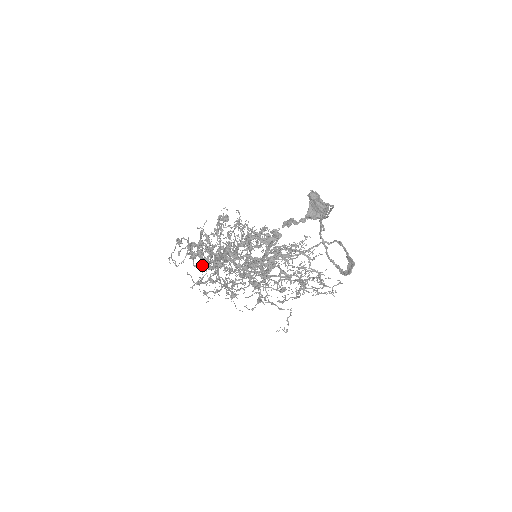
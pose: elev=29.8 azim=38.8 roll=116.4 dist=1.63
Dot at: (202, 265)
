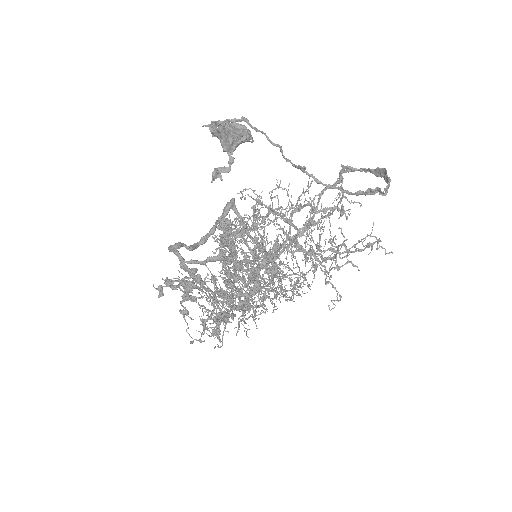
Dot at: occluded
